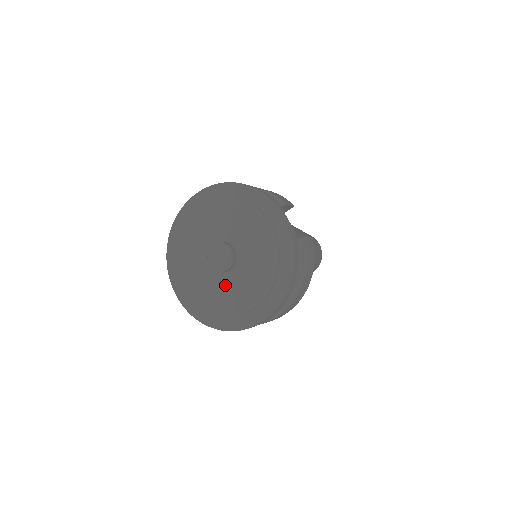
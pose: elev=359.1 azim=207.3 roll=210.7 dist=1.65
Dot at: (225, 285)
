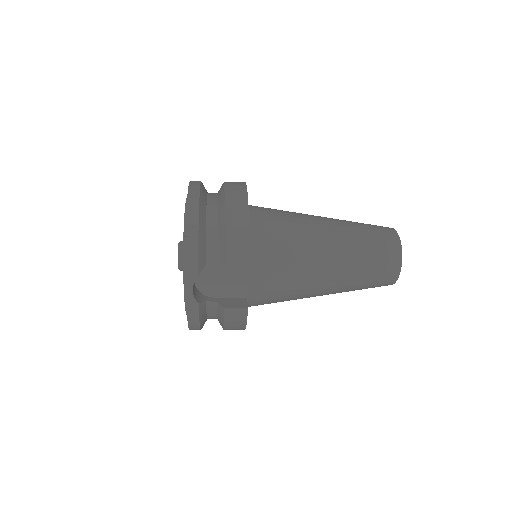
Dot at: occluded
